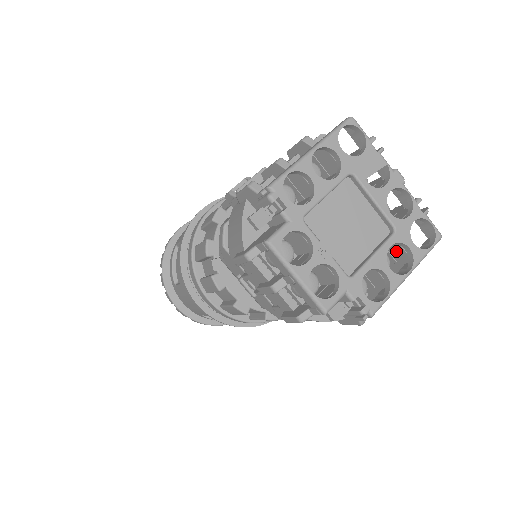
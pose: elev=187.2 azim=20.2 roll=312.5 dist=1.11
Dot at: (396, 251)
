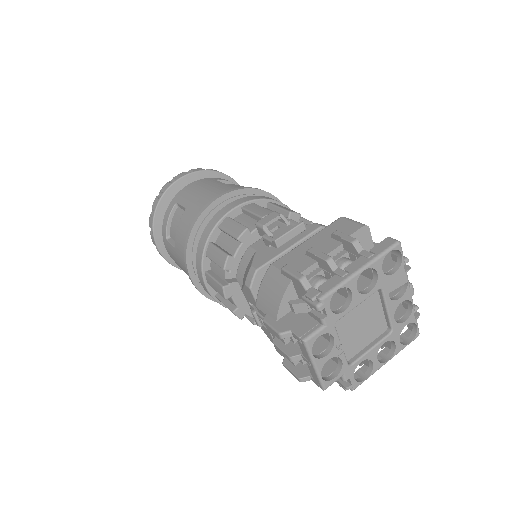
Dot at: occluded
